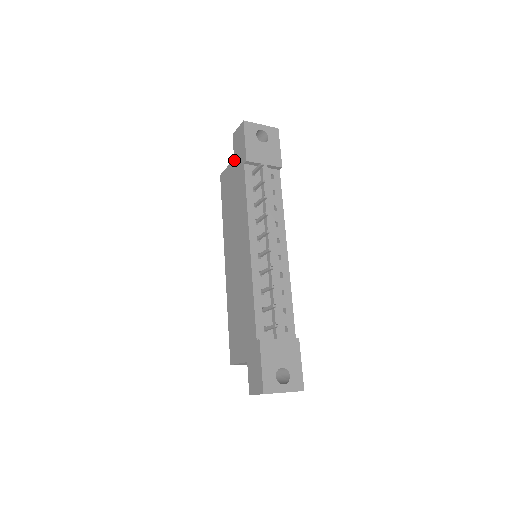
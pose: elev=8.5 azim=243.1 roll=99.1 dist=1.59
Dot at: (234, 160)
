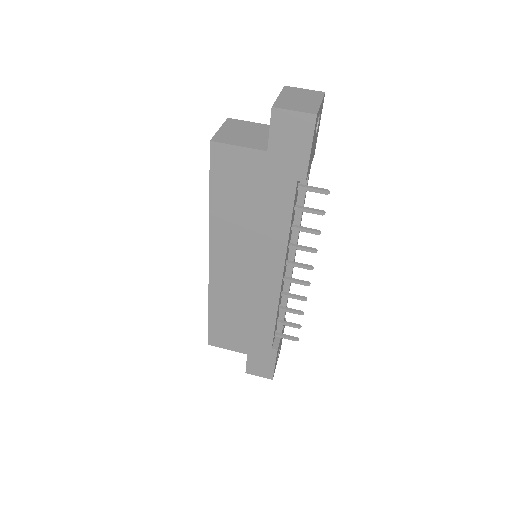
Dot at: (268, 154)
